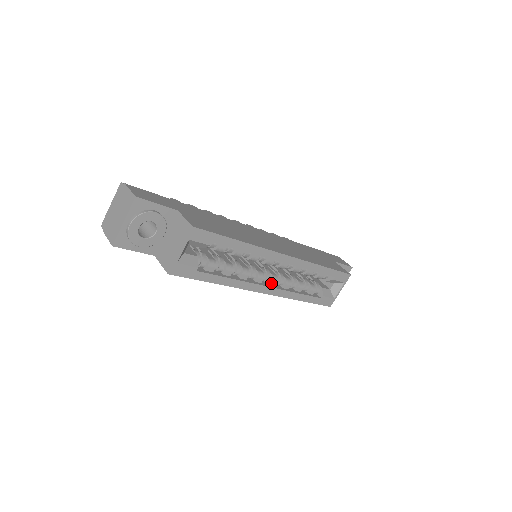
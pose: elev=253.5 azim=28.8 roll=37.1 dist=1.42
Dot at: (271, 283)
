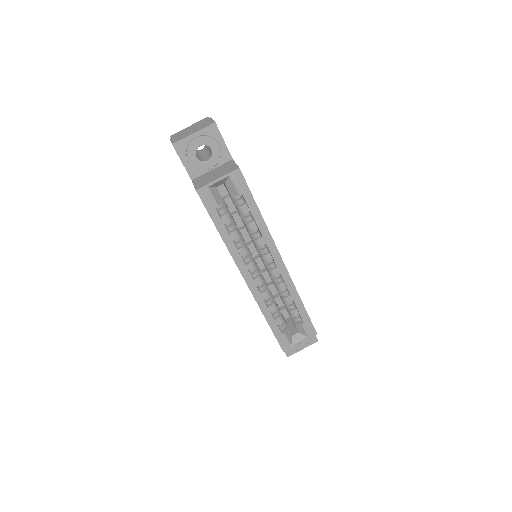
Dot at: (256, 279)
